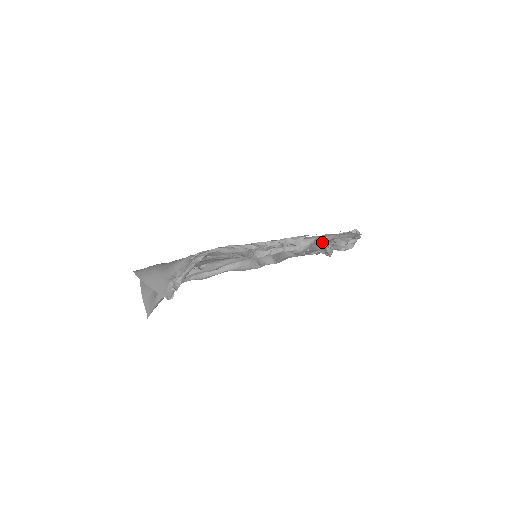
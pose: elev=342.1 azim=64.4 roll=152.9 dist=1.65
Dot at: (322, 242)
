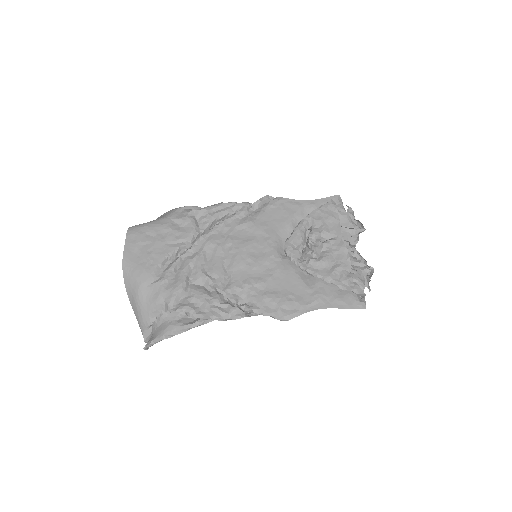
Dot at: (325, 283)
